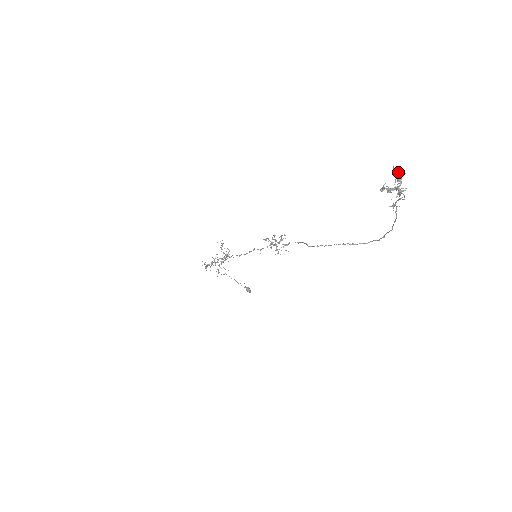
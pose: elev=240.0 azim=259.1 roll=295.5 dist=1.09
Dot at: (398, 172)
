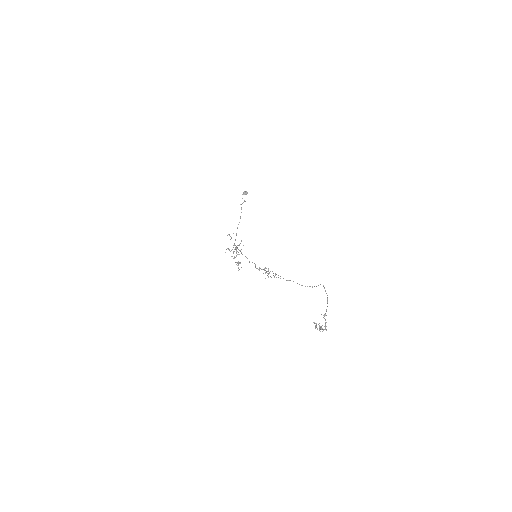
Dot at: occluded
